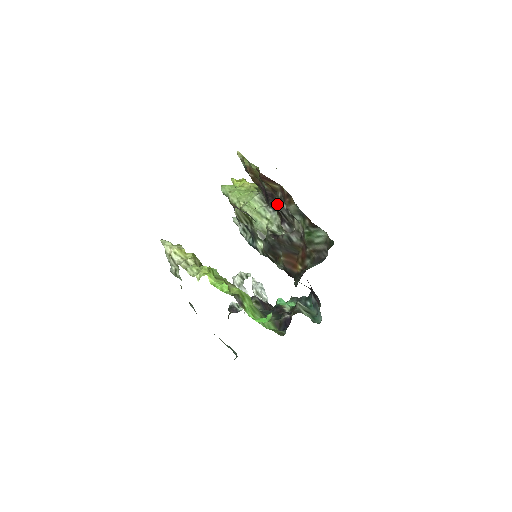
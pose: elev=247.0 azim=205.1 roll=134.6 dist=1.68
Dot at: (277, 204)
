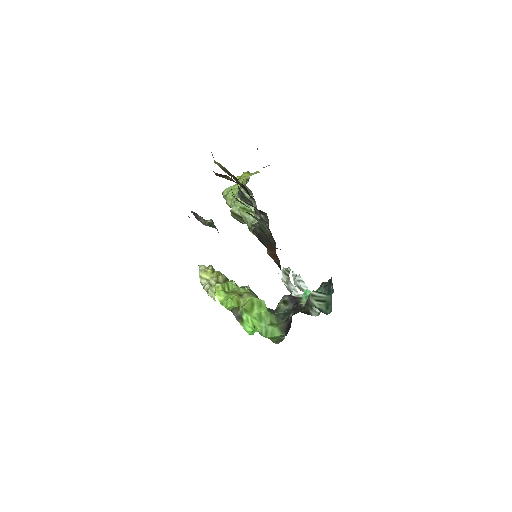
Dot at: (239, 197)
